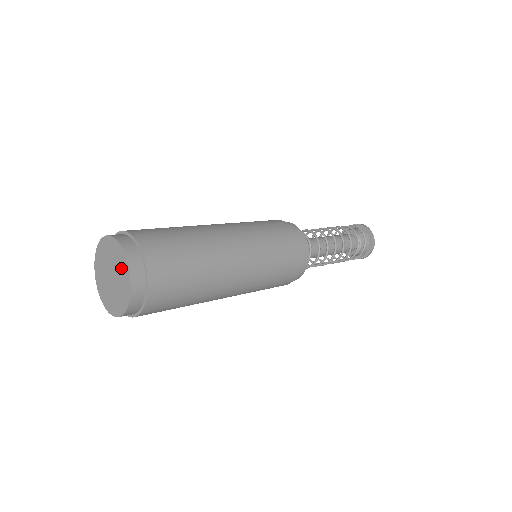
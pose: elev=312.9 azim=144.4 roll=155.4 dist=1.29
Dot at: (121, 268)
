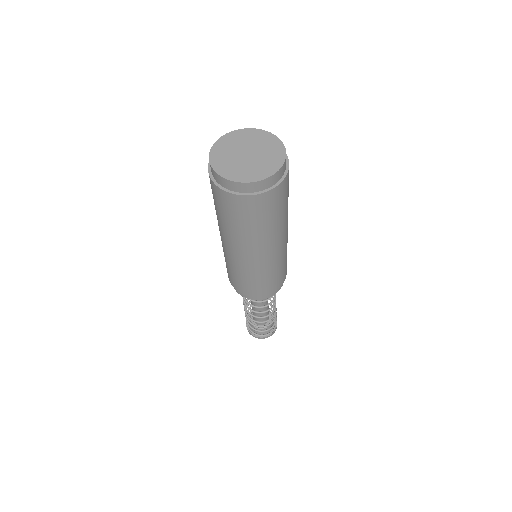
Dot at: (265, 142)
